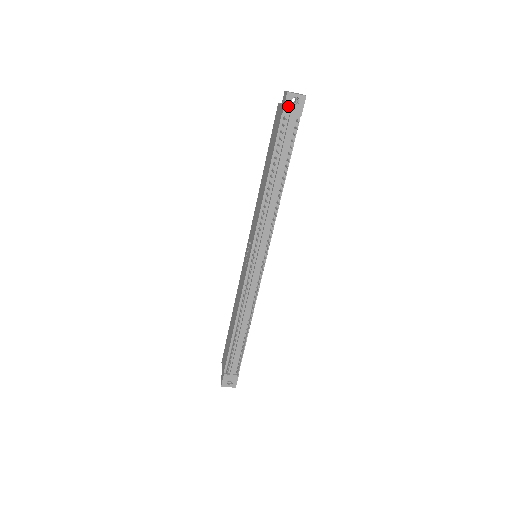
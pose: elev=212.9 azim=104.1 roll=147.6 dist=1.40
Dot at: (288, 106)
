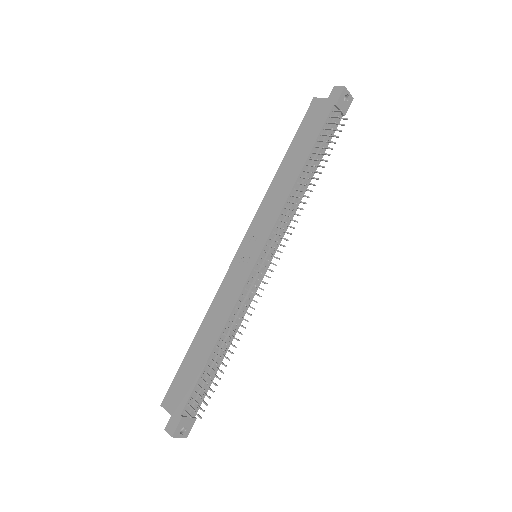
Dot at: (341, 100)
